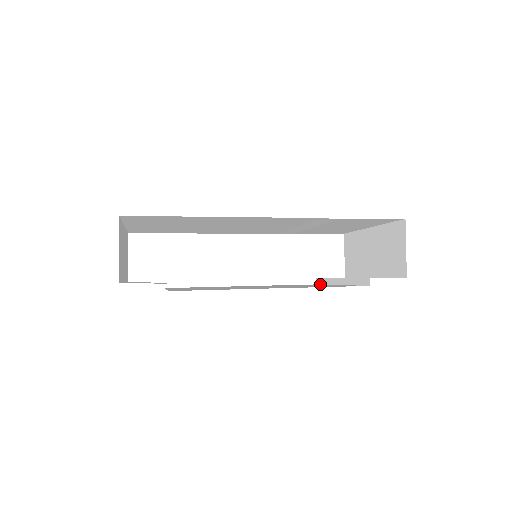
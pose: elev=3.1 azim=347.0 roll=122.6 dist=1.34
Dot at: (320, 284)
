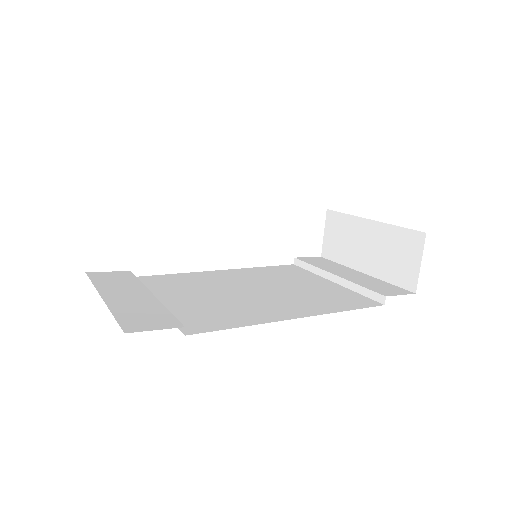
Dot at: (300, 267)
